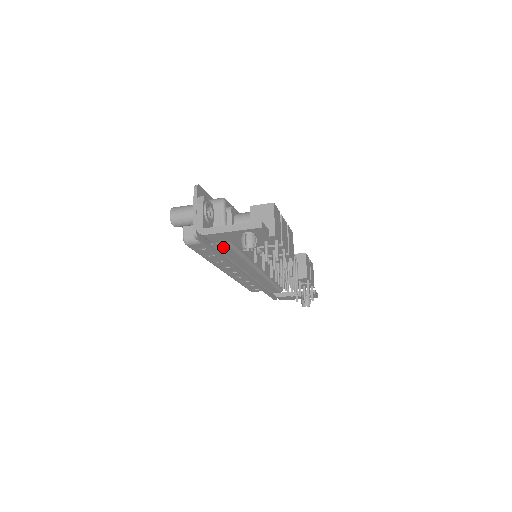
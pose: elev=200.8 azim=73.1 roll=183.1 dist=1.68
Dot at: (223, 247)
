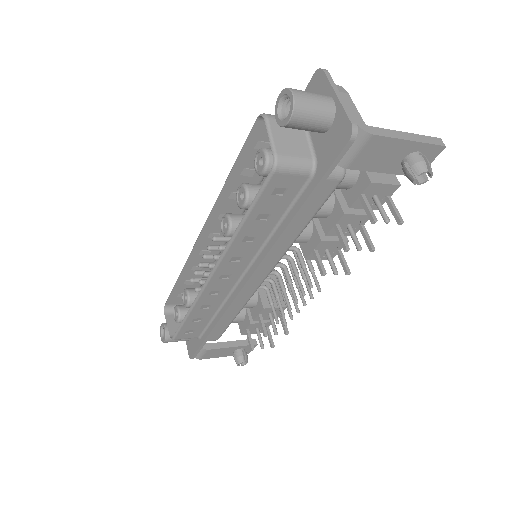
Dot at: (322, 191)
